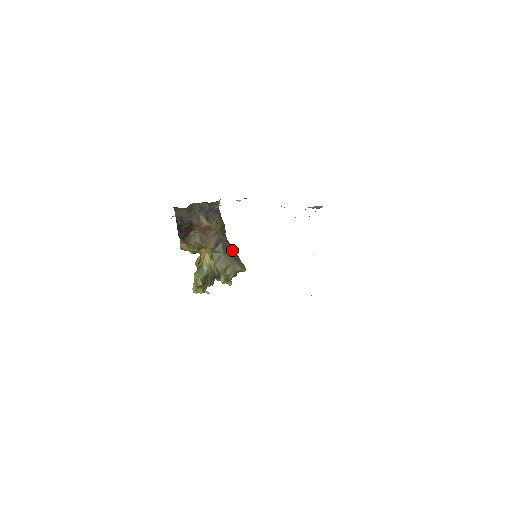
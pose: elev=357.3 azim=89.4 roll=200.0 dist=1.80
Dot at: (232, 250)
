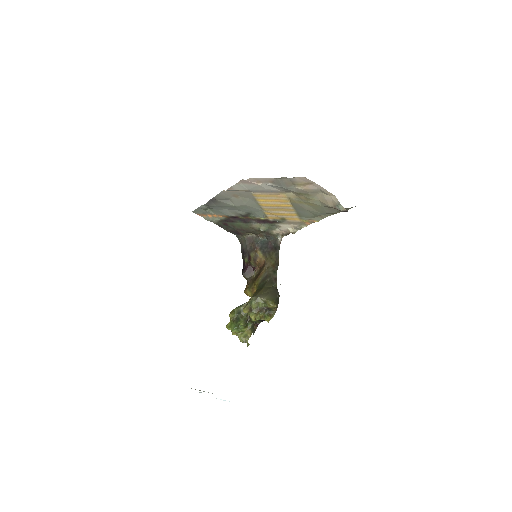
Dot at: (276, 288)
